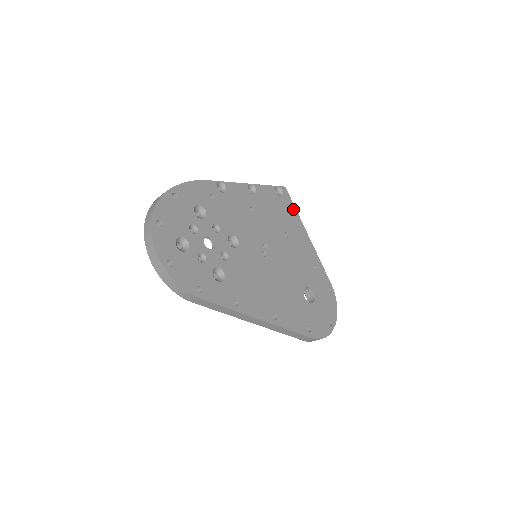
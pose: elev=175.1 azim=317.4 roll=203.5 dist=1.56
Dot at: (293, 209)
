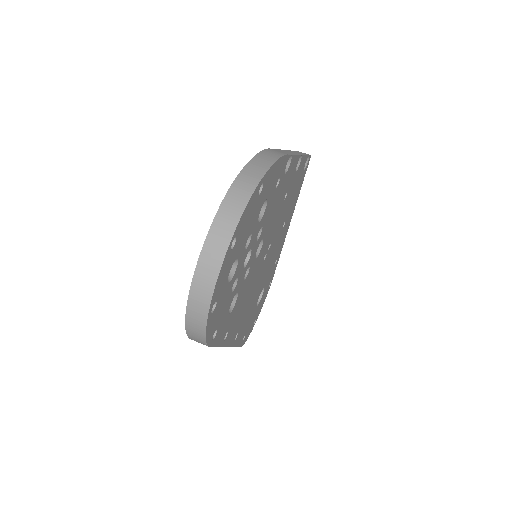
Dot at: occluded
